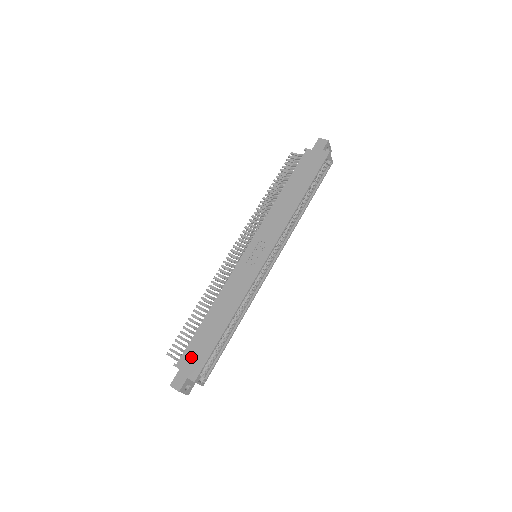
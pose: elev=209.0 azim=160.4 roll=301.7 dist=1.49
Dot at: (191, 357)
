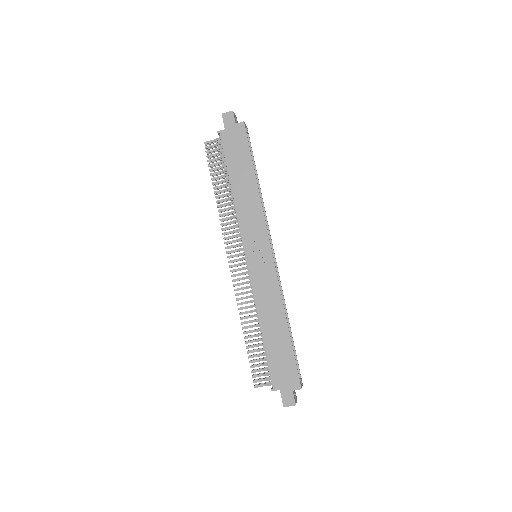
Dot at: (281, 374)
